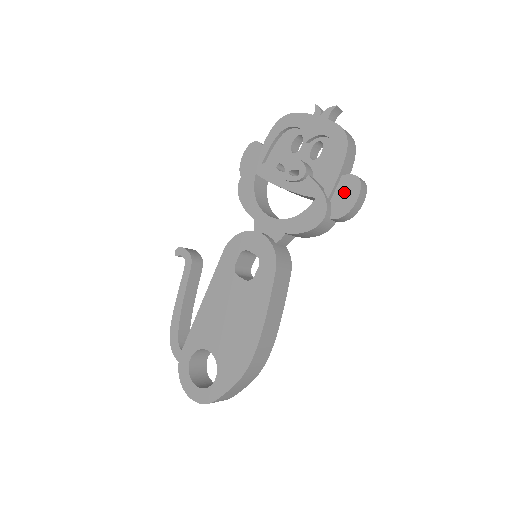
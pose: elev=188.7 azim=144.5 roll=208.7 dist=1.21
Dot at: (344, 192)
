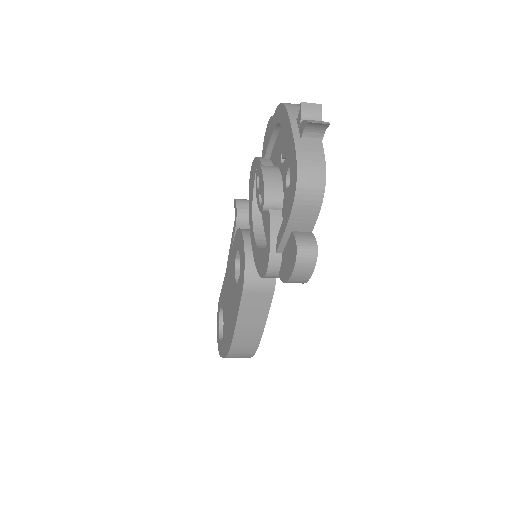
Dot at: (288, 255)
